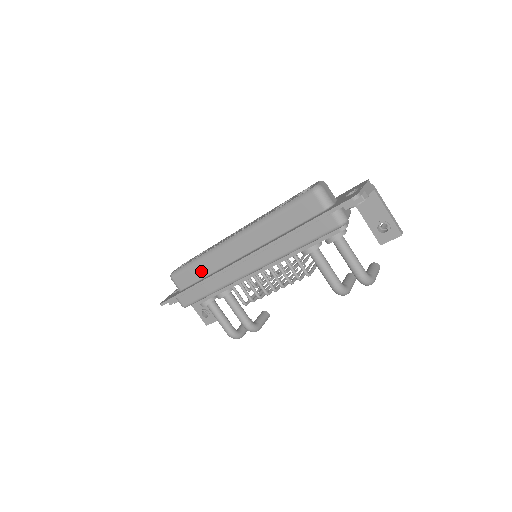
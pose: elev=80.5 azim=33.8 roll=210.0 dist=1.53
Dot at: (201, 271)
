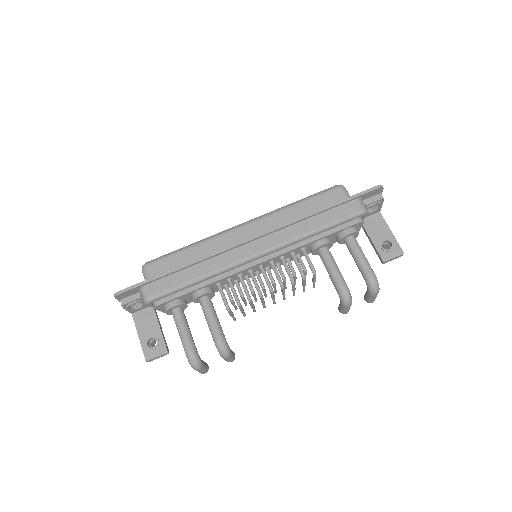
Dot at: (190, 257)
